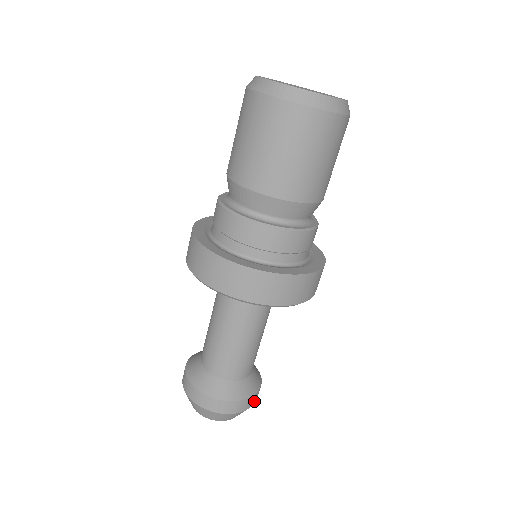
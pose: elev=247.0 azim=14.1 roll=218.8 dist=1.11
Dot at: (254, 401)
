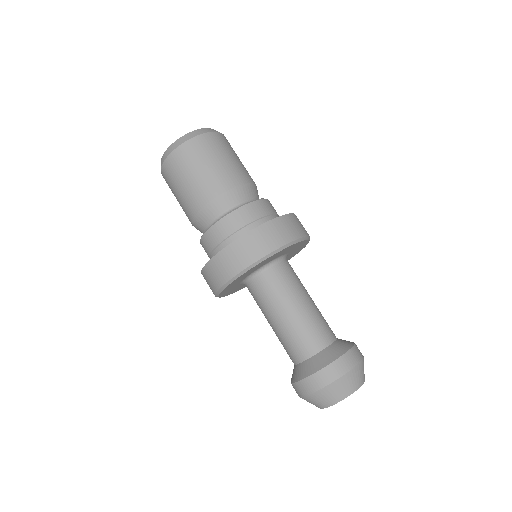
Dot at: (350, 364)
